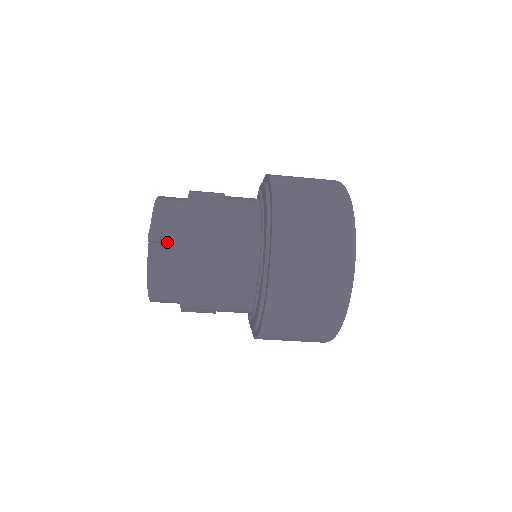
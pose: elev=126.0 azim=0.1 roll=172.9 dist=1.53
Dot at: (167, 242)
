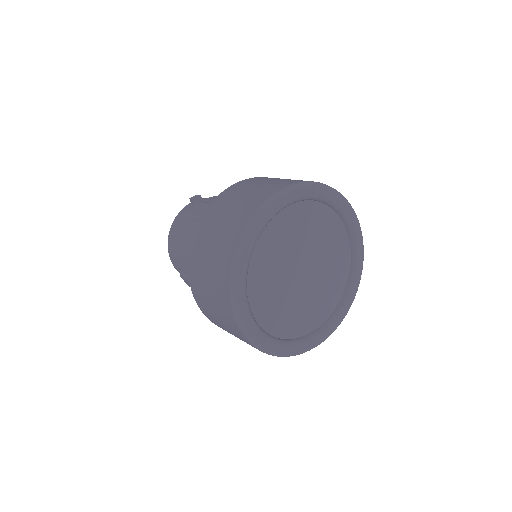
Dot at: occluded
